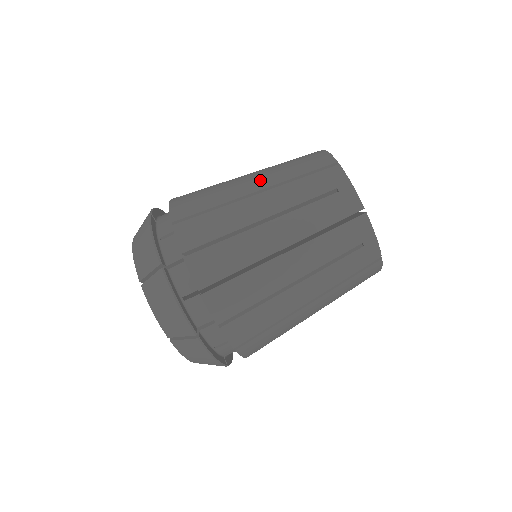
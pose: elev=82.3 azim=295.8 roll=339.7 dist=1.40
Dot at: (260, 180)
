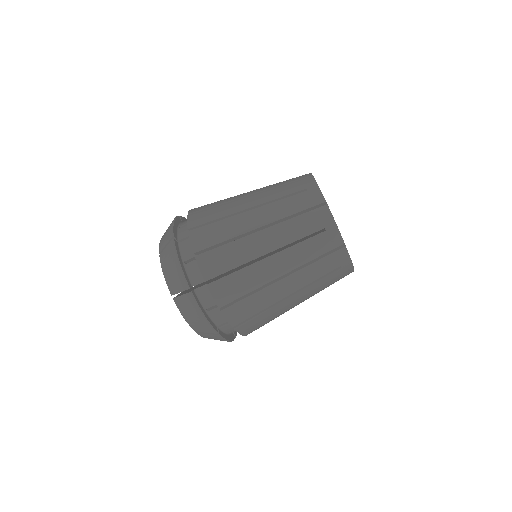
Dot at: (283, 262)
